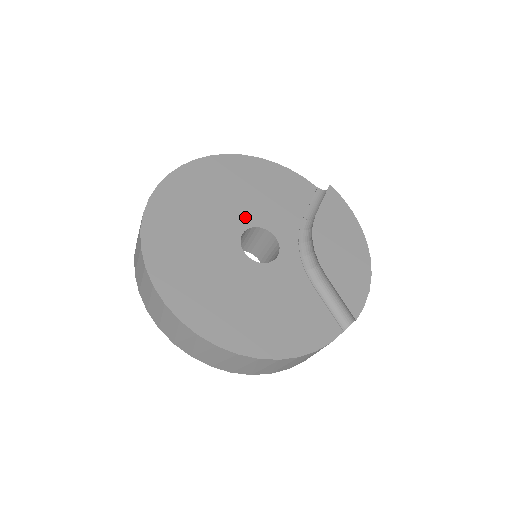
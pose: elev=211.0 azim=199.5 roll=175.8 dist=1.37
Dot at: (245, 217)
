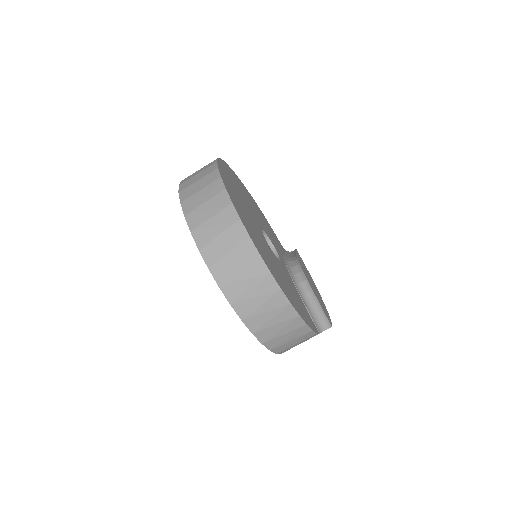
Dot at: (260, 223)
